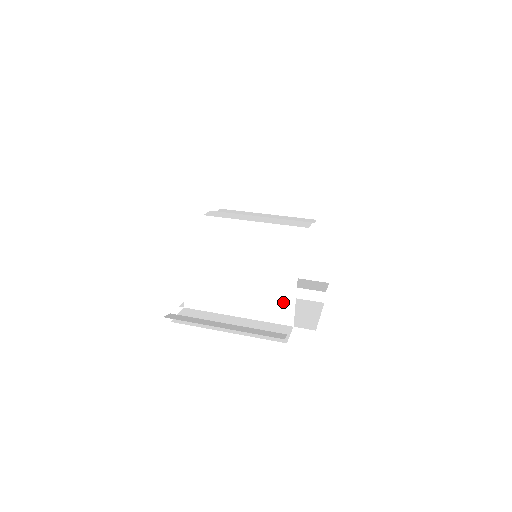
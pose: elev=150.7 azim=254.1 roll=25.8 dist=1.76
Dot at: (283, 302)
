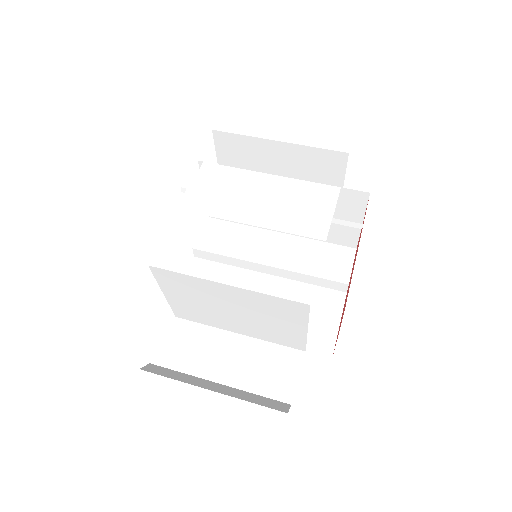
Dot at: (291, 337)
